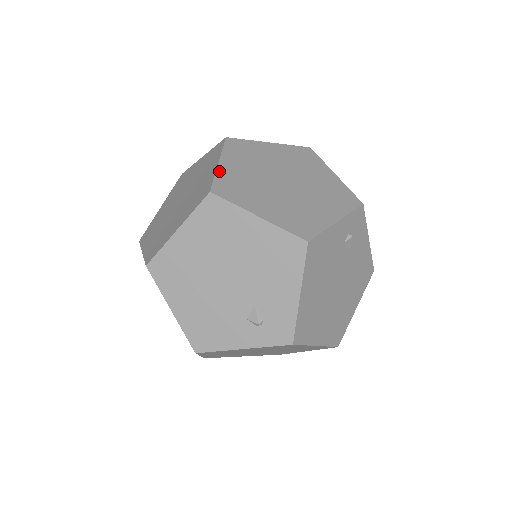
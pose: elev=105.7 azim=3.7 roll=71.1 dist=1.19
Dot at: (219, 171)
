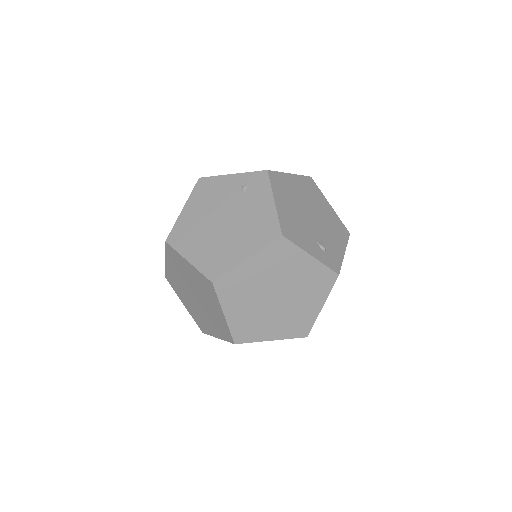
Dot at: occluded
